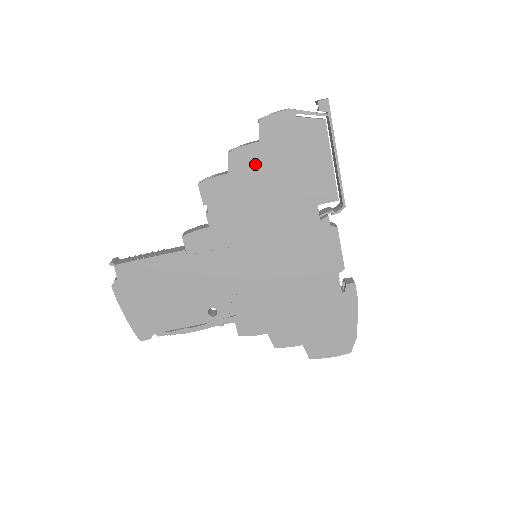
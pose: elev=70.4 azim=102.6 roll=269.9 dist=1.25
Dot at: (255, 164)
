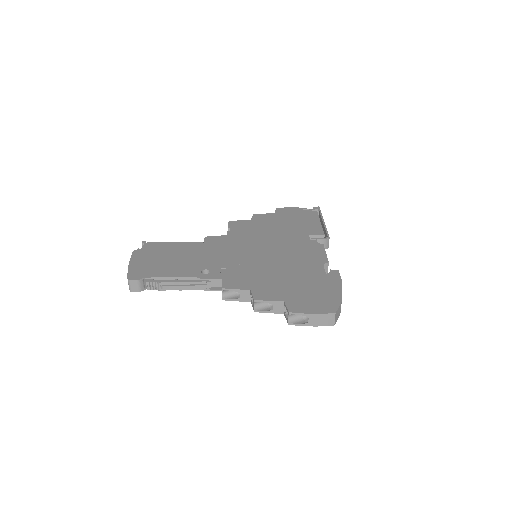
Dot at: (269, 219)
